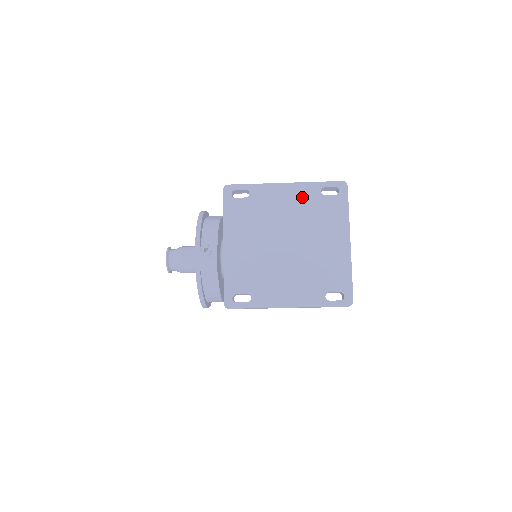
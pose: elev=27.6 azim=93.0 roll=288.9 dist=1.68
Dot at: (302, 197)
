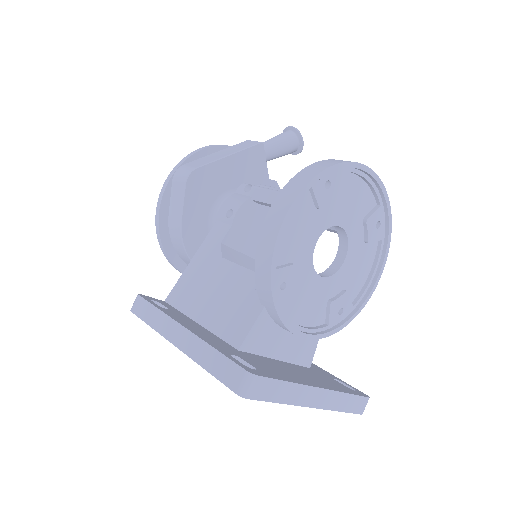
Dot at: occluded
